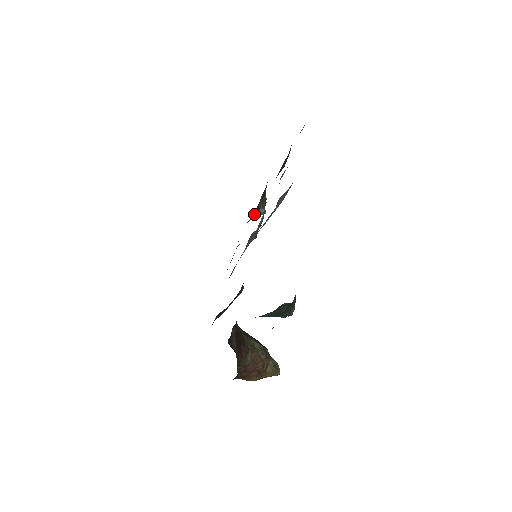
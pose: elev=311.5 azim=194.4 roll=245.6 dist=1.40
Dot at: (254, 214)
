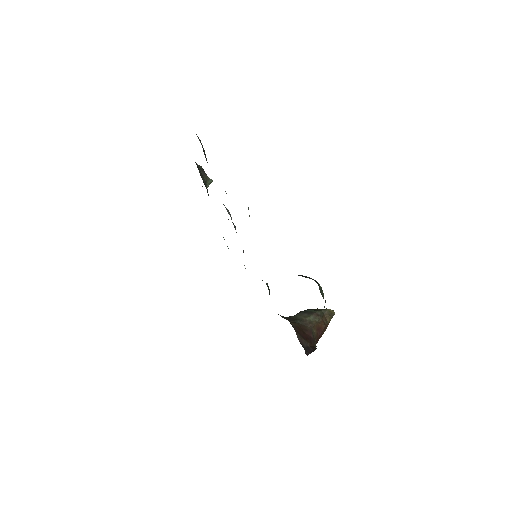
Dot at: (208, 194)
